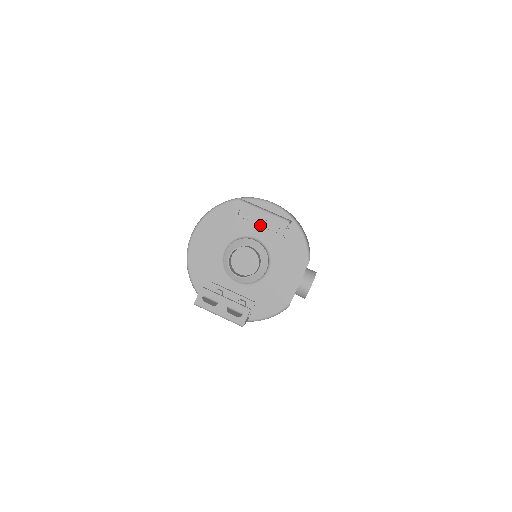
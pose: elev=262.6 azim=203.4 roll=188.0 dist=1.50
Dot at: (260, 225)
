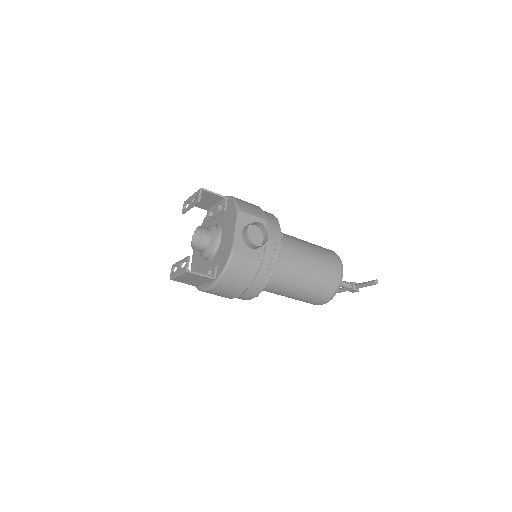
Dot at: (191, 204)
